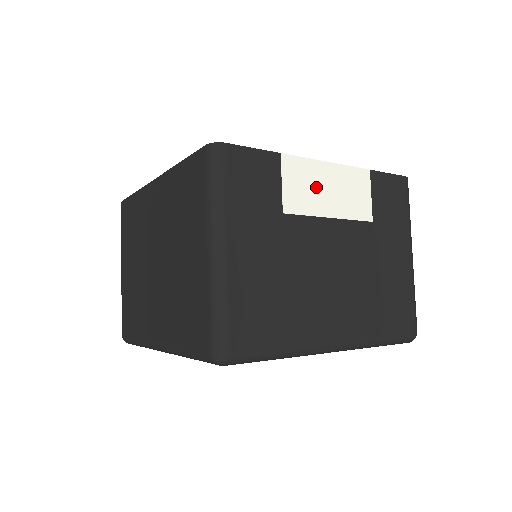
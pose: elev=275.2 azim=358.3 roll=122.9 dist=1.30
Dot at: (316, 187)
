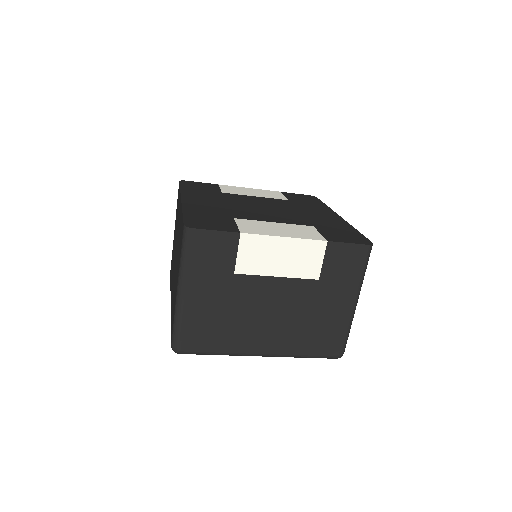
Dot at: (268, 255)
